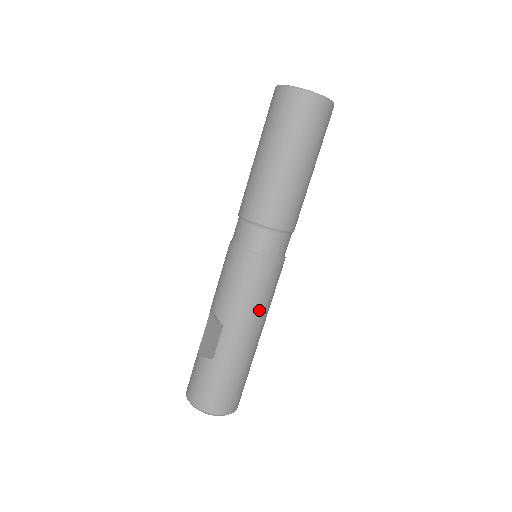
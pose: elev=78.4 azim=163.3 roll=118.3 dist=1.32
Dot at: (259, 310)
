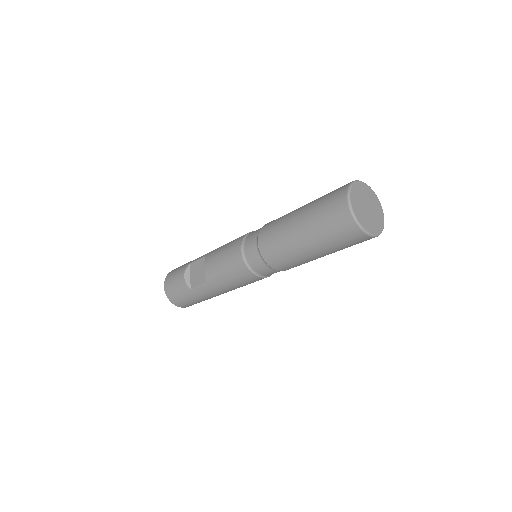
Dot at: (236, 288)
